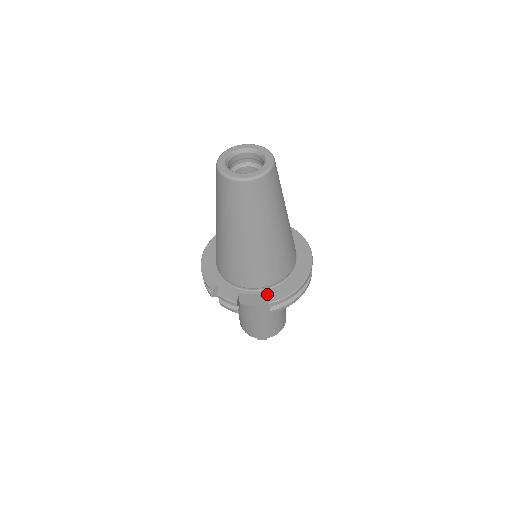
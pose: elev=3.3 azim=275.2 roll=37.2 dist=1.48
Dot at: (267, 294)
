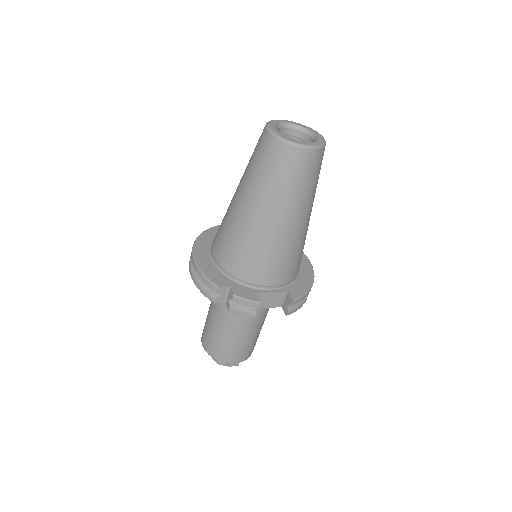
Dot at: (285, 292)
